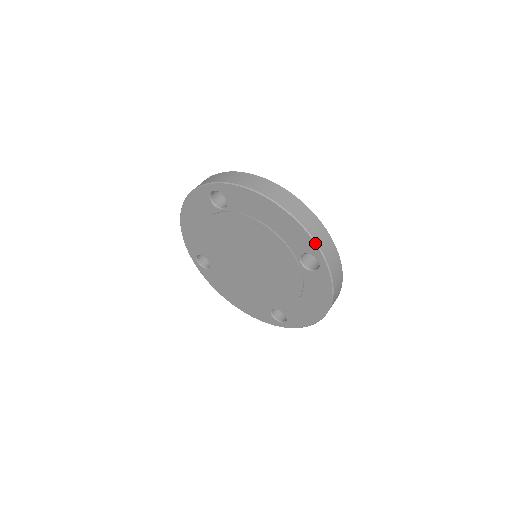
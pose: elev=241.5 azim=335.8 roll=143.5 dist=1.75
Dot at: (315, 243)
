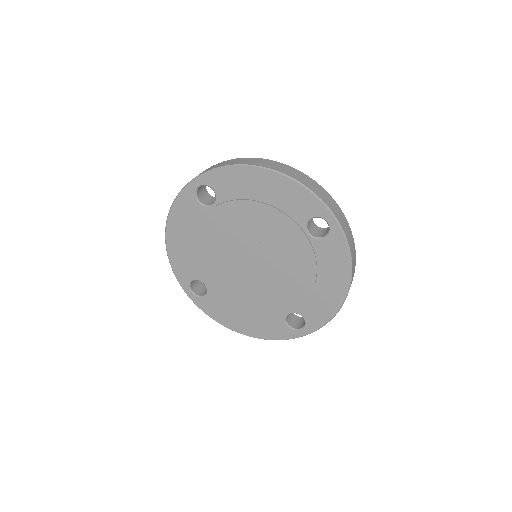
Dot at: (319, 199)
